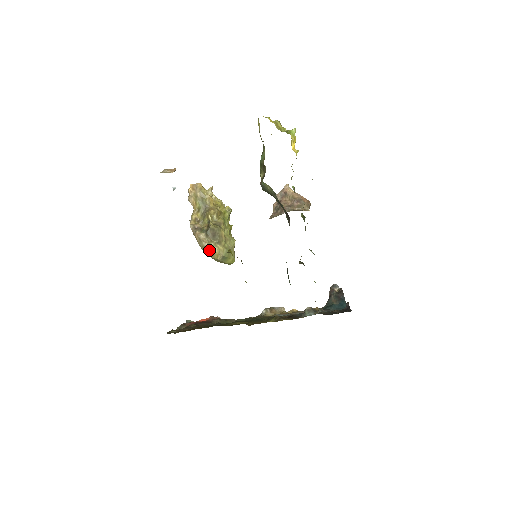
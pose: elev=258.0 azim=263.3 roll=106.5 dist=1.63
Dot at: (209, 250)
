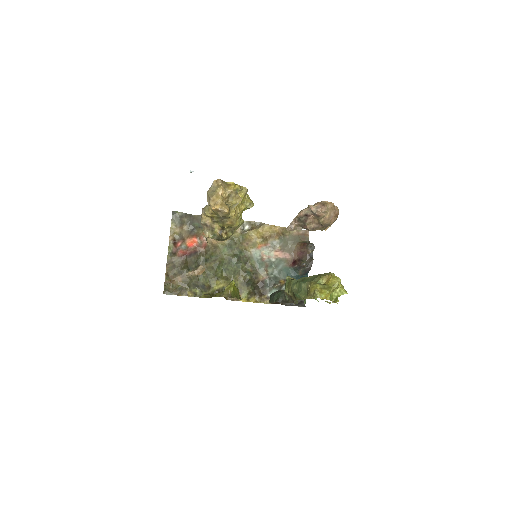
Dot at: (214, 239)
